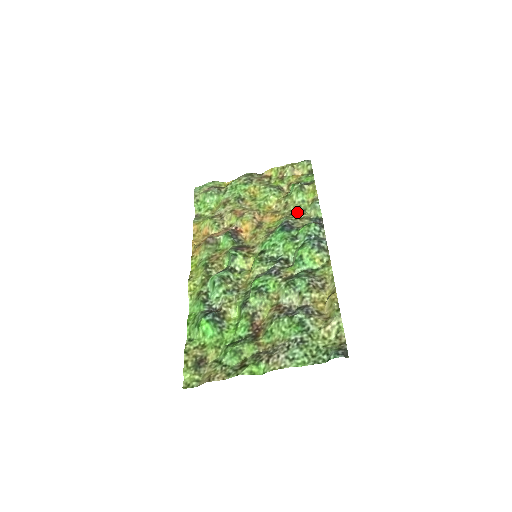
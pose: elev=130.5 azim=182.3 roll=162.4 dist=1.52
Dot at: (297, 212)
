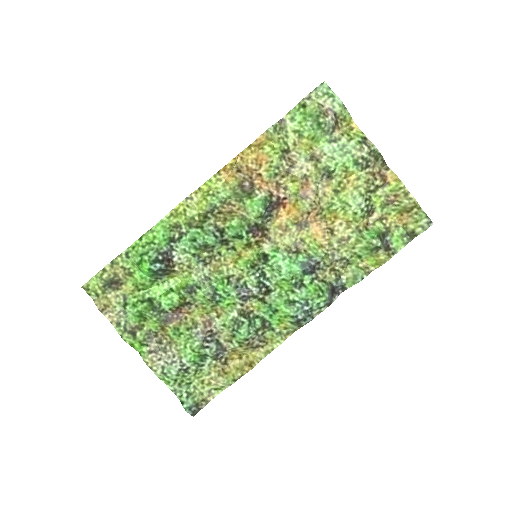
Dot at: (339, 261)
